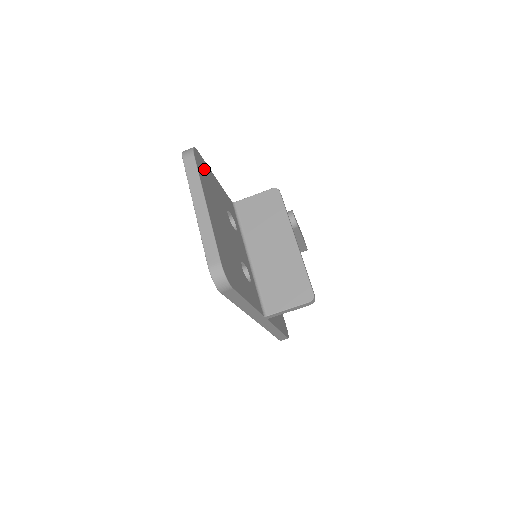
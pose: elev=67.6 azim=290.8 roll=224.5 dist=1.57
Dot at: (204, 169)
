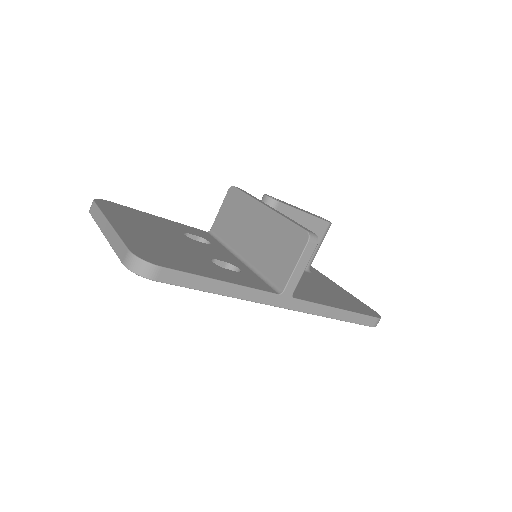
Dot at: (122, 210)
